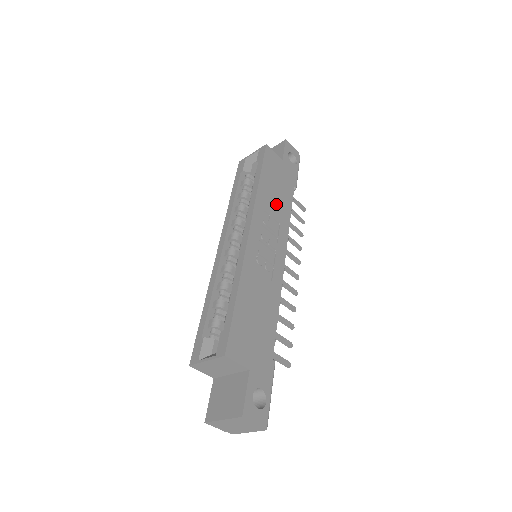
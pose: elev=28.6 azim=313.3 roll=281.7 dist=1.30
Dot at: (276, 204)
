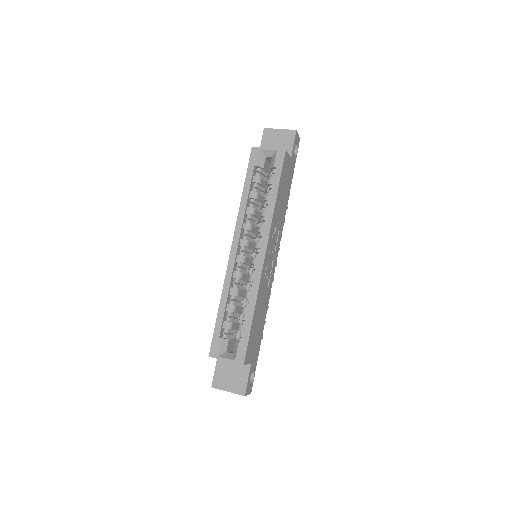
Dot at: (281, 212)
